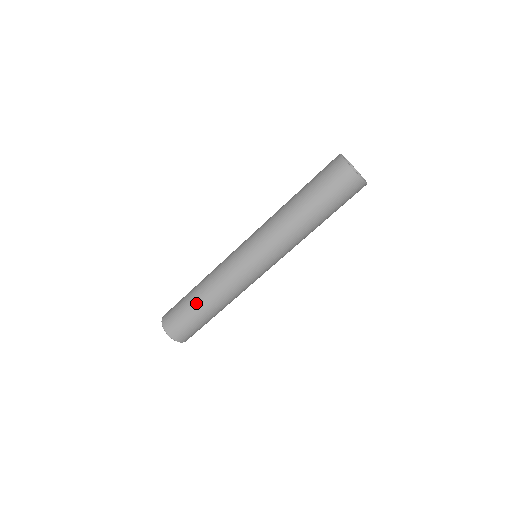
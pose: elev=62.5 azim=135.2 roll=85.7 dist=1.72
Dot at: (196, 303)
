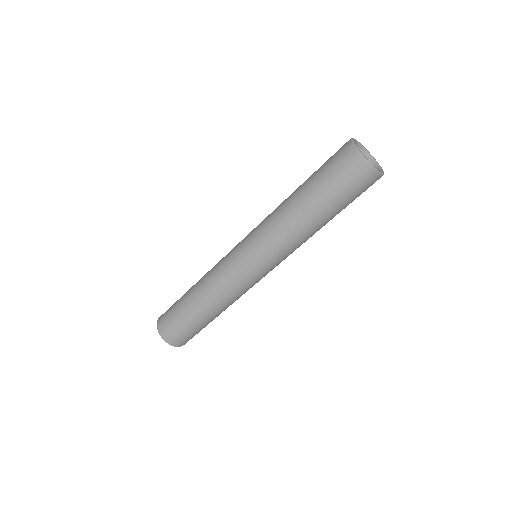
Dot at: (204, 319)
